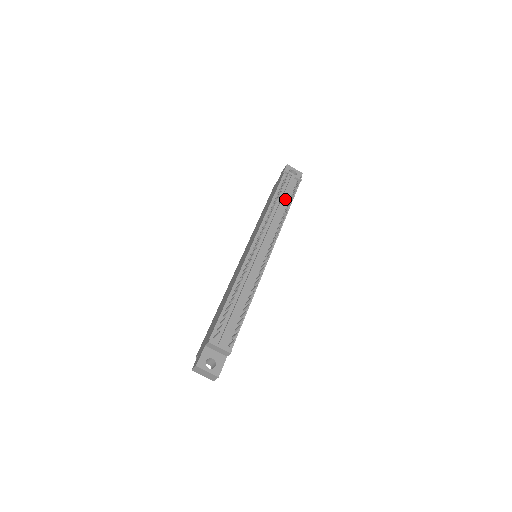
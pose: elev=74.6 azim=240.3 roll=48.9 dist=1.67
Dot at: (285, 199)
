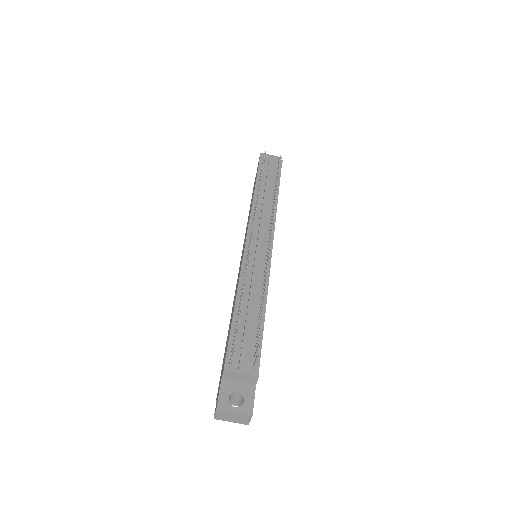
Dot at: (270, 185)
